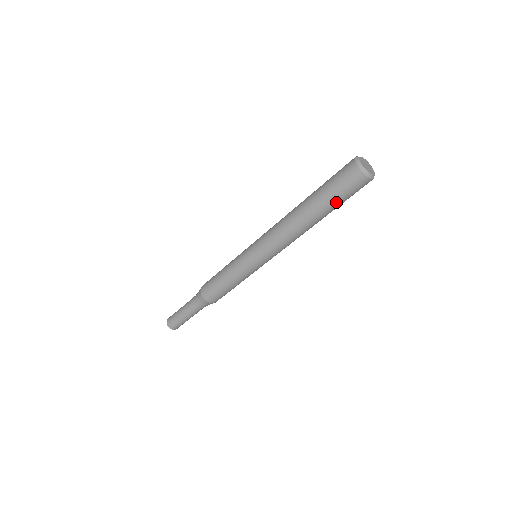
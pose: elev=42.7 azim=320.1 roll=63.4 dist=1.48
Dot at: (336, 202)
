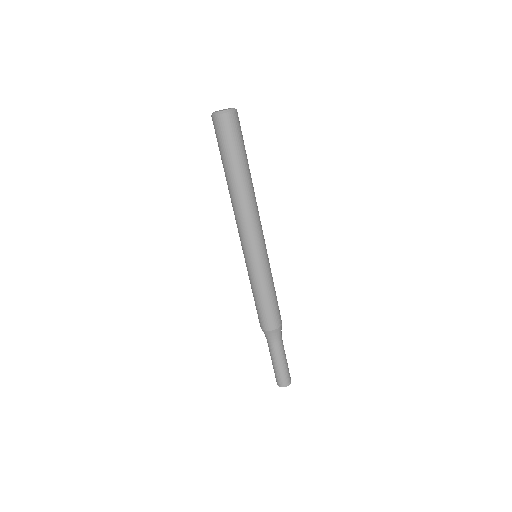
Dot at: (236, 152)
